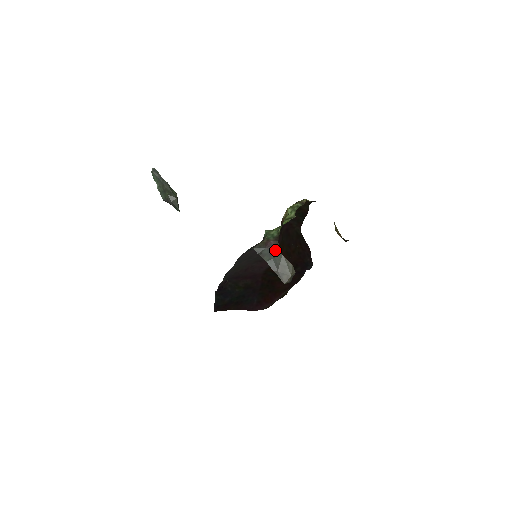
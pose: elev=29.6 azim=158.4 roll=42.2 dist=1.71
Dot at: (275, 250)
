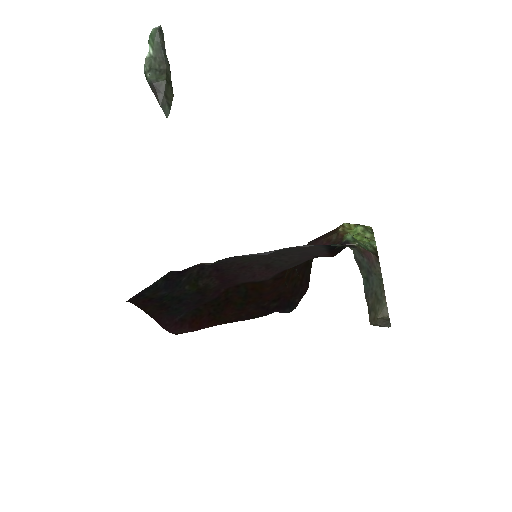
Dot at: (375, 269)
